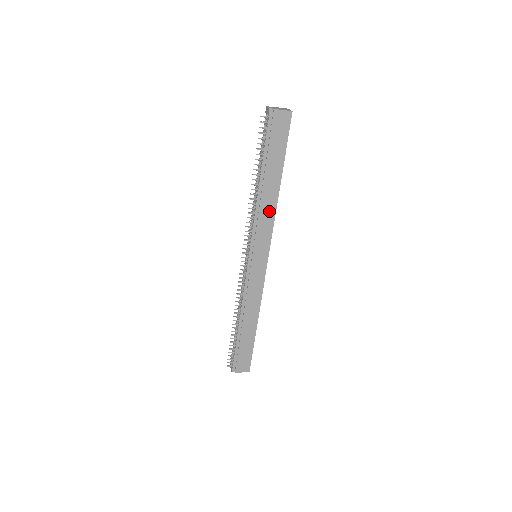
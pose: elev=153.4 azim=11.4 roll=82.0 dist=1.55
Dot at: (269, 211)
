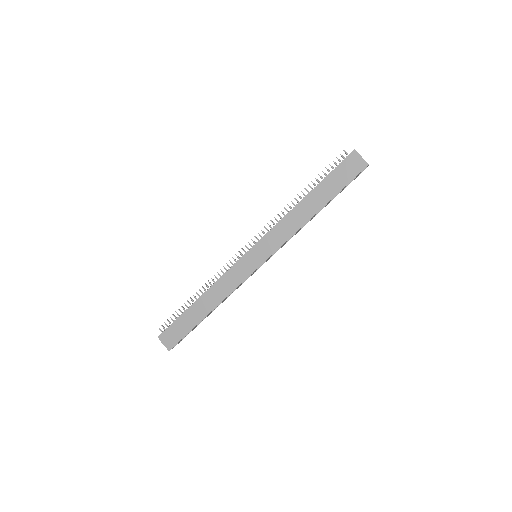
Dot at: (293, 226)
